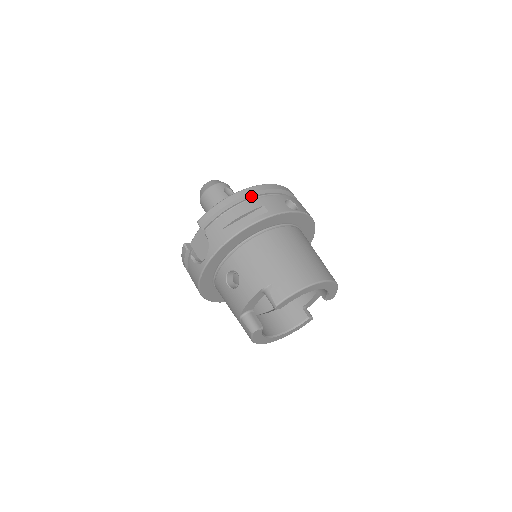
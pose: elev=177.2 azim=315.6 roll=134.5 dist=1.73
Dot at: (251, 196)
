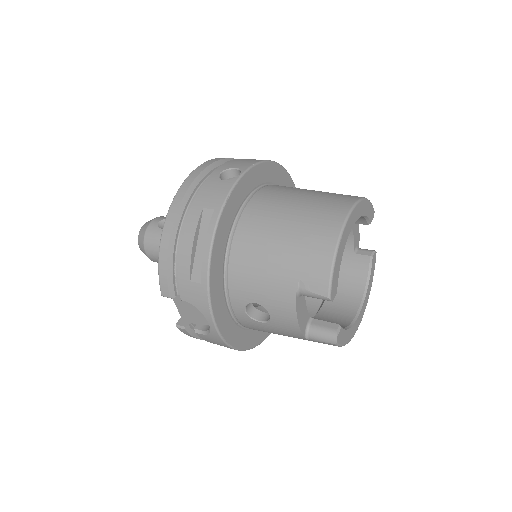
Dot at: (181, 212)
